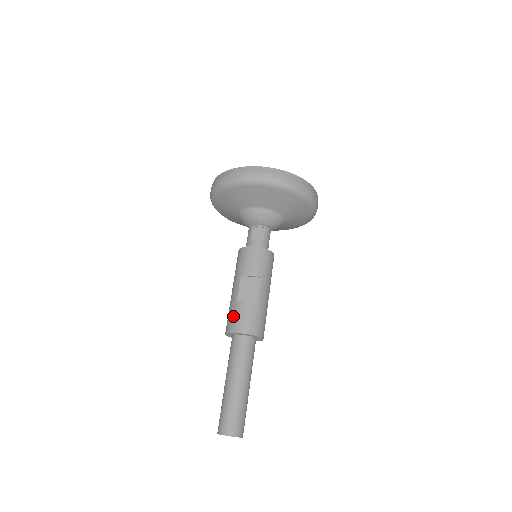
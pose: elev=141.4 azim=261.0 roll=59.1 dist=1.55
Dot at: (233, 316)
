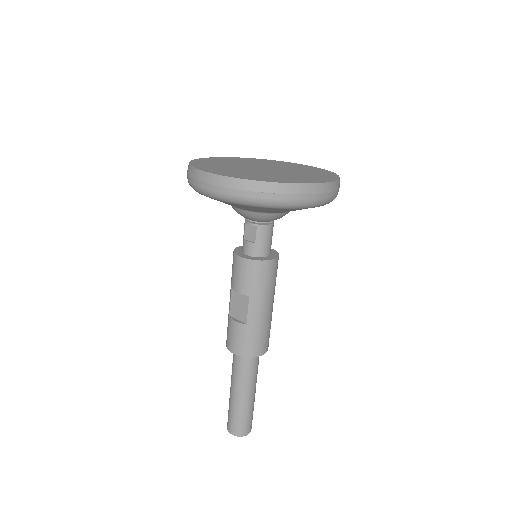
Dot at: (227, 330)
